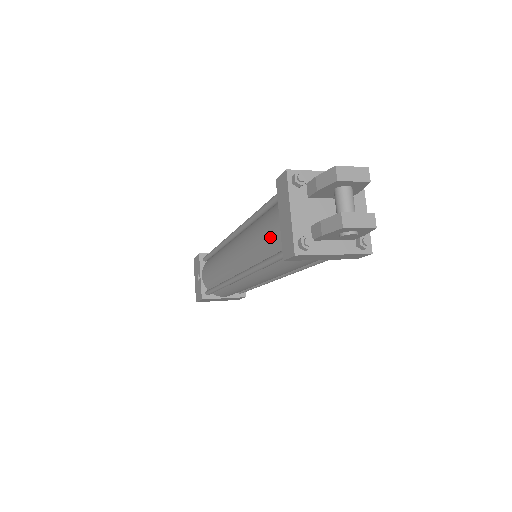
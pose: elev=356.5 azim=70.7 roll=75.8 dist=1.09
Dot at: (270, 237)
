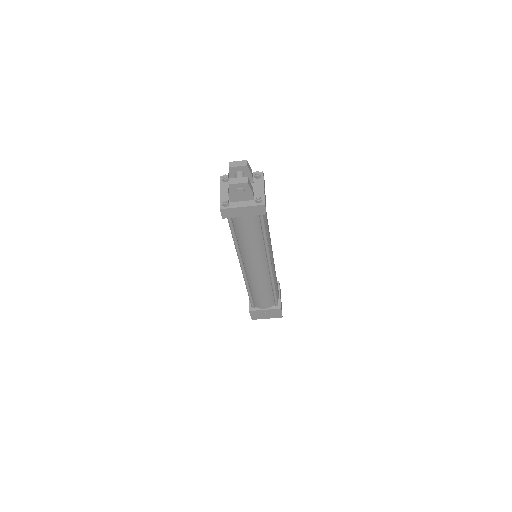
Dot at: occluded
